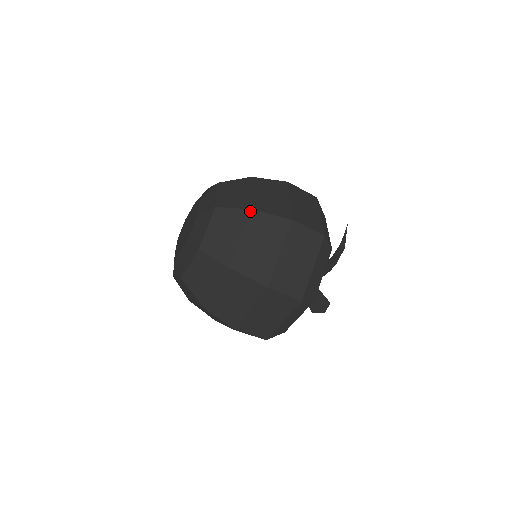
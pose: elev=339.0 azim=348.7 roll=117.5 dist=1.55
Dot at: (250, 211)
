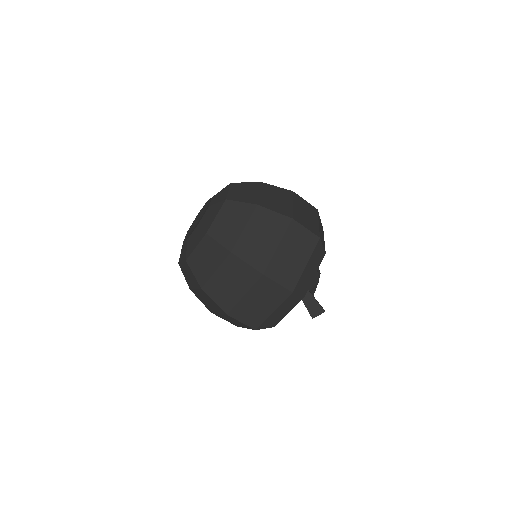
Dot at: (260, 182)
